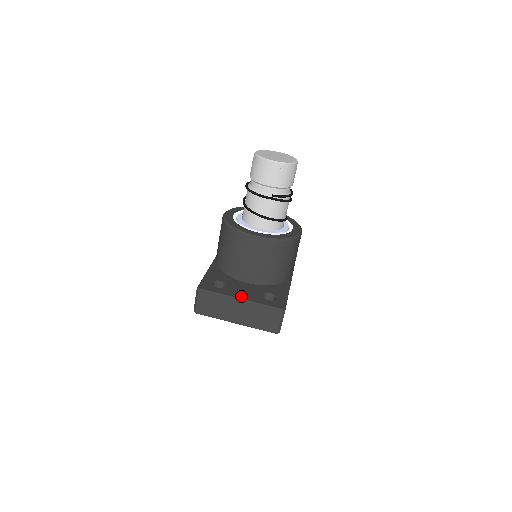
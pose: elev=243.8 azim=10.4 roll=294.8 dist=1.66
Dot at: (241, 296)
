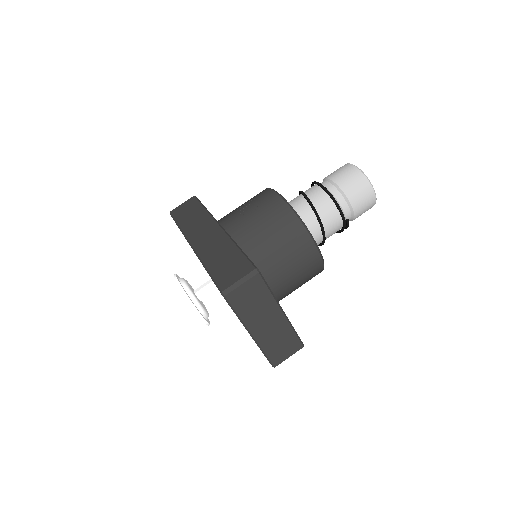
Dot at: (281, 307)
